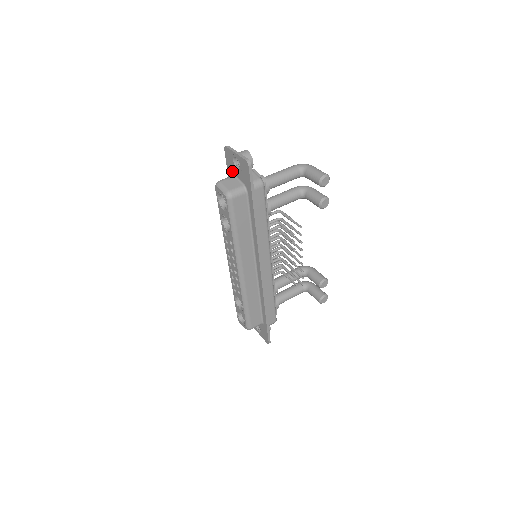
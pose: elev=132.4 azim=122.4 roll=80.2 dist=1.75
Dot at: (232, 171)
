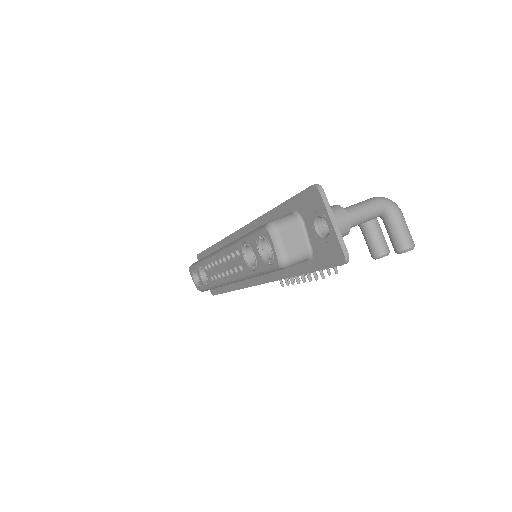
Dot at: (302, 213)
